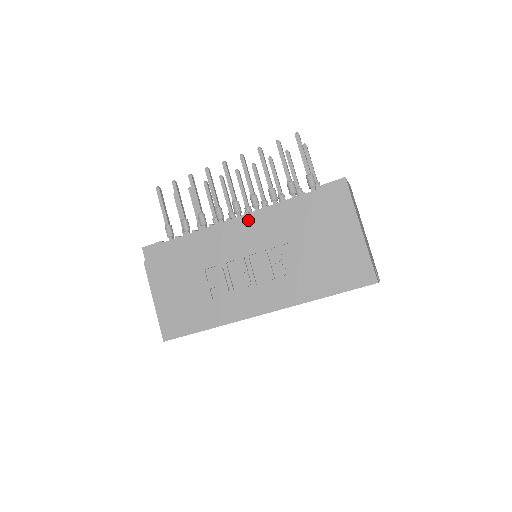
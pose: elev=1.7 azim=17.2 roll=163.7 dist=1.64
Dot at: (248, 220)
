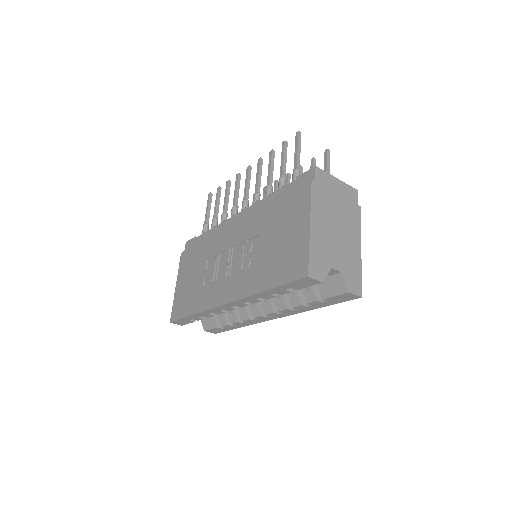
Dot at: (244, 215)
